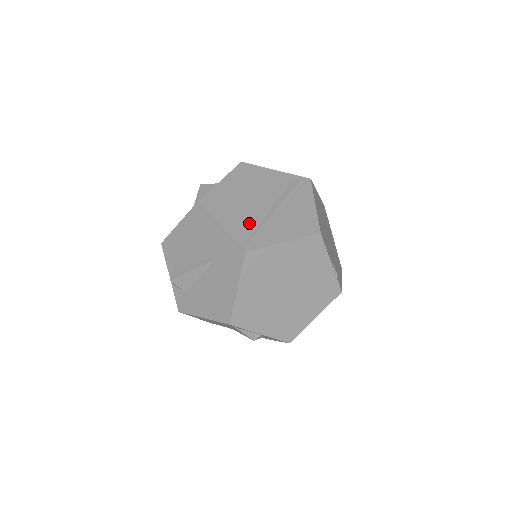
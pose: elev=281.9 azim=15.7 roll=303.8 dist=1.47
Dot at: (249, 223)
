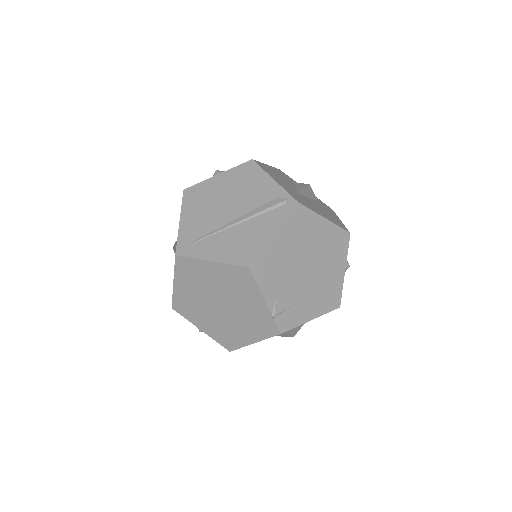
Dot at: (201, 228)
